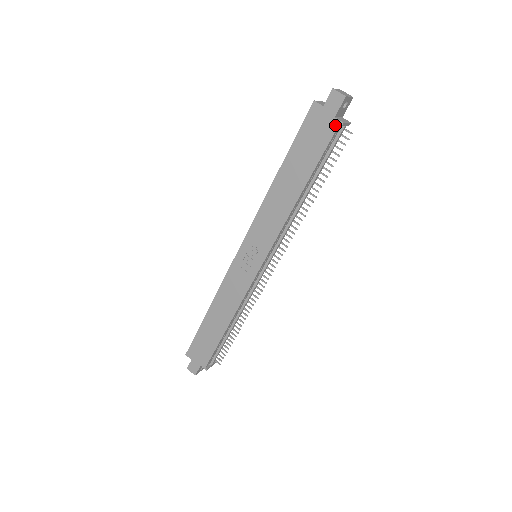
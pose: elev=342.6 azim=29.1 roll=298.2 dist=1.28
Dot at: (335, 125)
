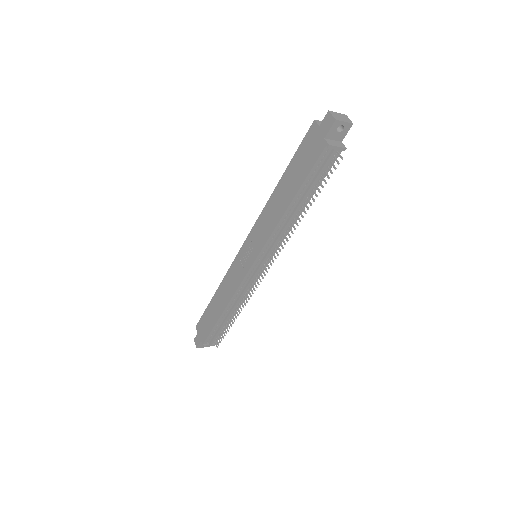
Dot at: (323, 146)
